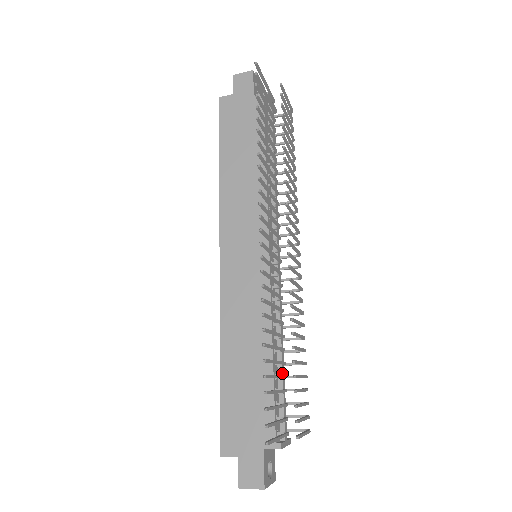
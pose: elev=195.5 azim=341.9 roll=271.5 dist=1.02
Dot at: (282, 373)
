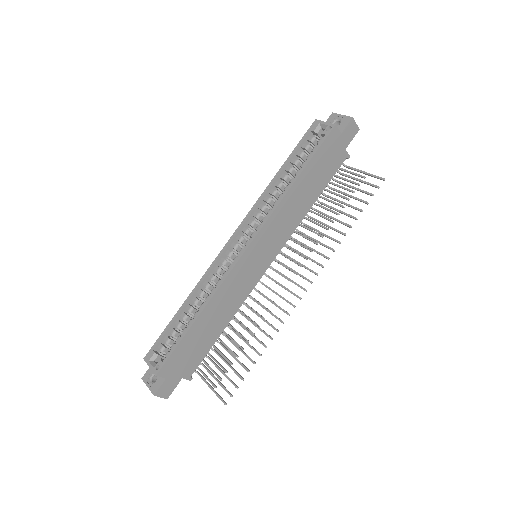
Dot at: occluded
